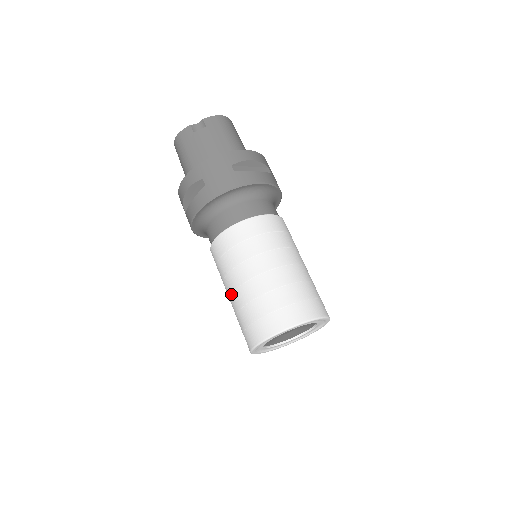
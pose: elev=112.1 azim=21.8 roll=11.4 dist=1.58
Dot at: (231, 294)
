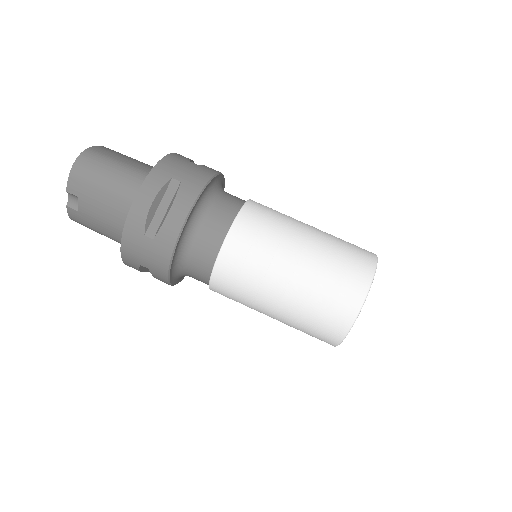
Dot at: occluded
